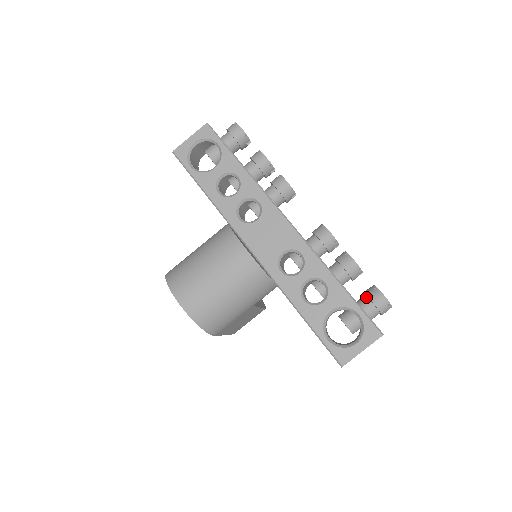
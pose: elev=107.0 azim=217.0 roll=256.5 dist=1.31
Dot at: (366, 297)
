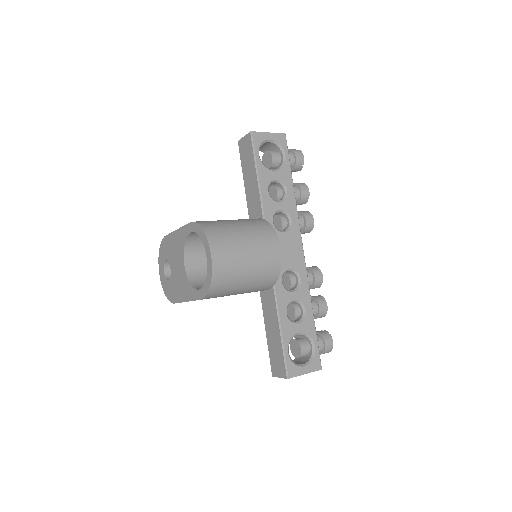
Dot at: (320, 336)
